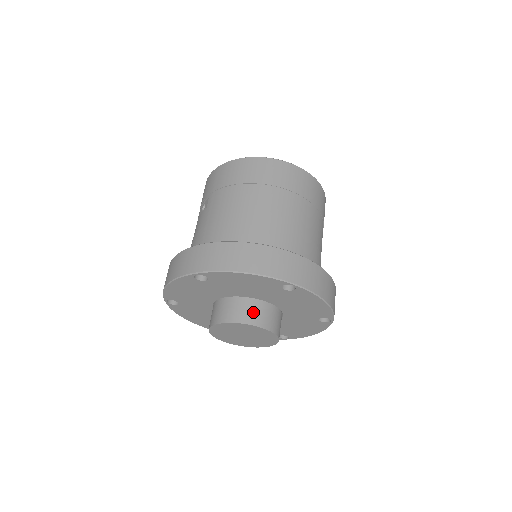
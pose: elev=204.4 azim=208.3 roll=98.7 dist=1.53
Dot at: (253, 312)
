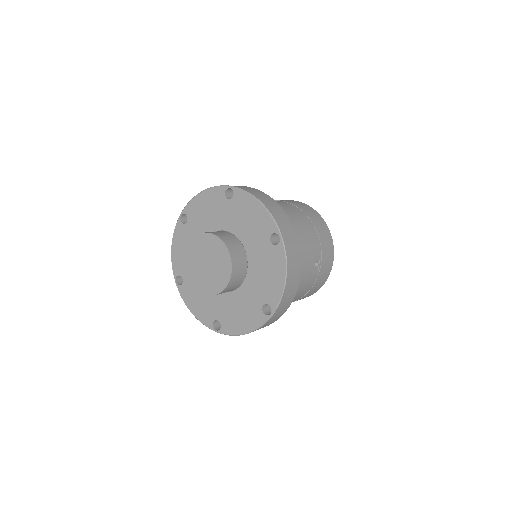
Dot at: occluded
